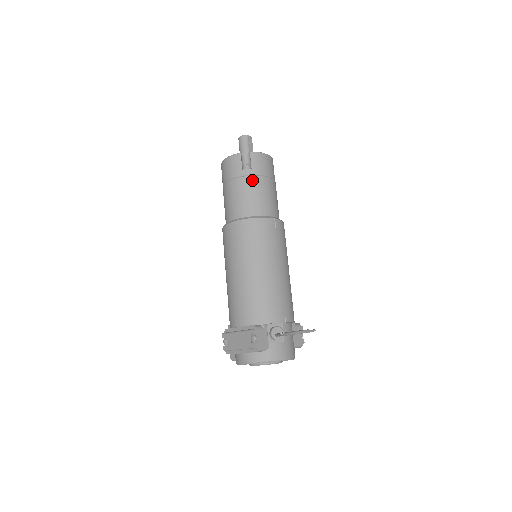
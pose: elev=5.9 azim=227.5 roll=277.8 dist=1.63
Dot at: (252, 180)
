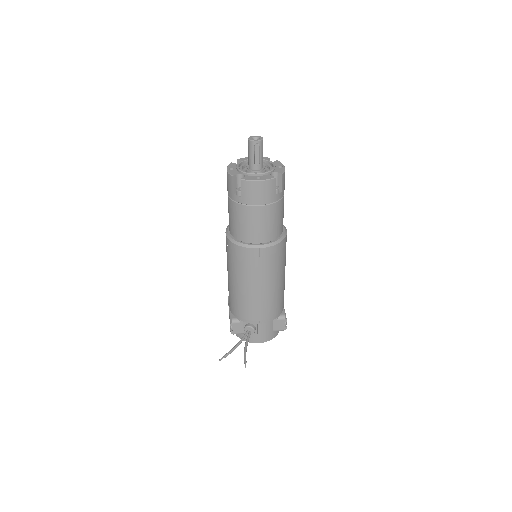
Dot at: (241, 208)
